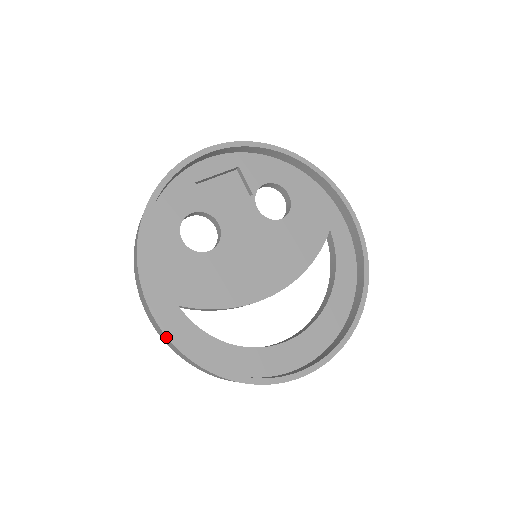
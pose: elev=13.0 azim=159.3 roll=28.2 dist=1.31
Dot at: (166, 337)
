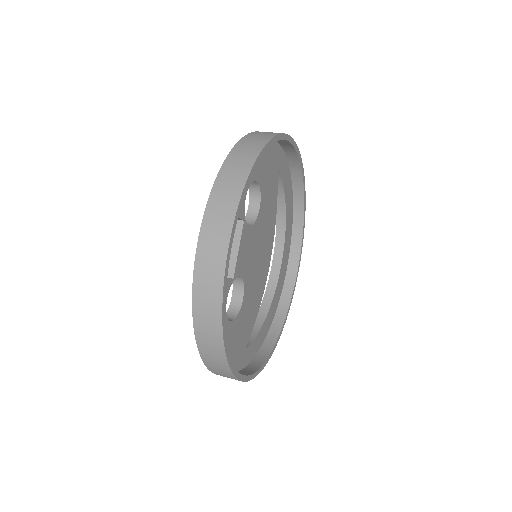
Dot at: (258, 372)
